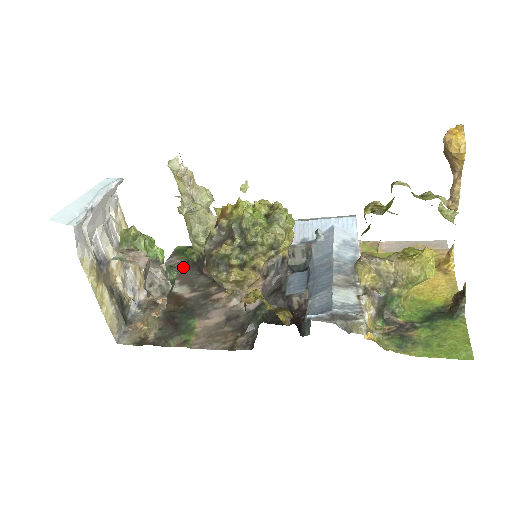
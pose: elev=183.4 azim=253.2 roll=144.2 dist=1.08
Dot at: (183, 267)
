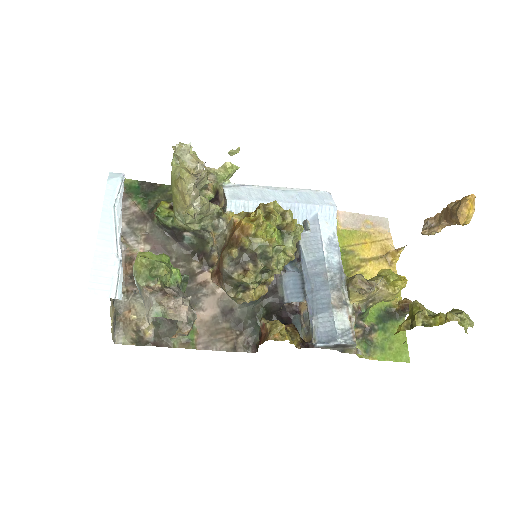
Dot at: (146, 222)
